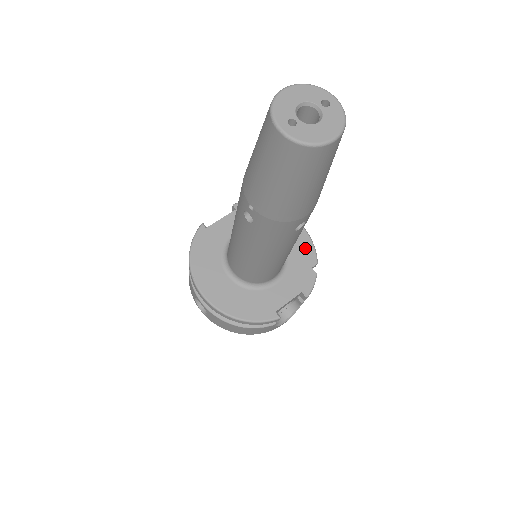
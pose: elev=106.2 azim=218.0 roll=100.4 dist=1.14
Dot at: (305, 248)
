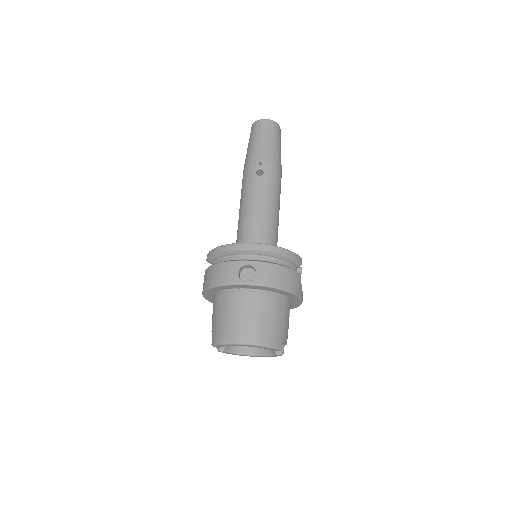
Dot at: occluded
